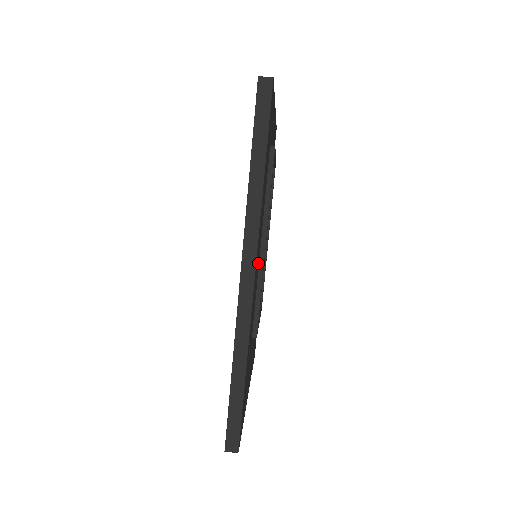
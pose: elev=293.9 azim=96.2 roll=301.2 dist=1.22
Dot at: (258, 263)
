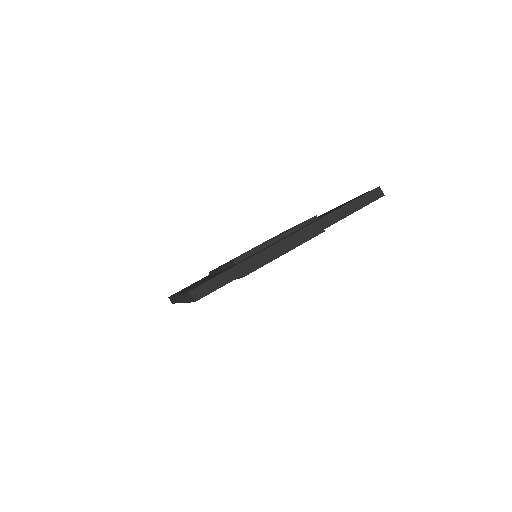
Dot at: occluded
